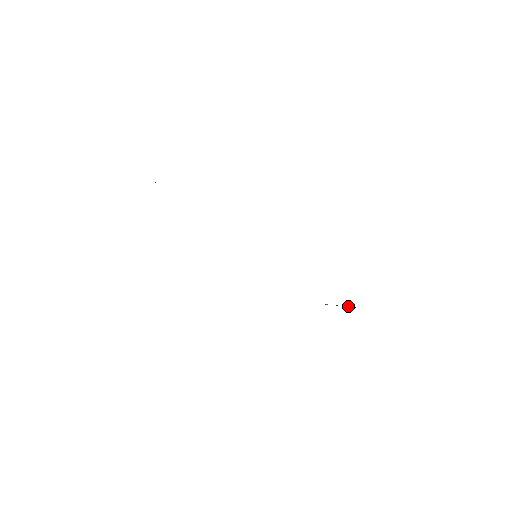
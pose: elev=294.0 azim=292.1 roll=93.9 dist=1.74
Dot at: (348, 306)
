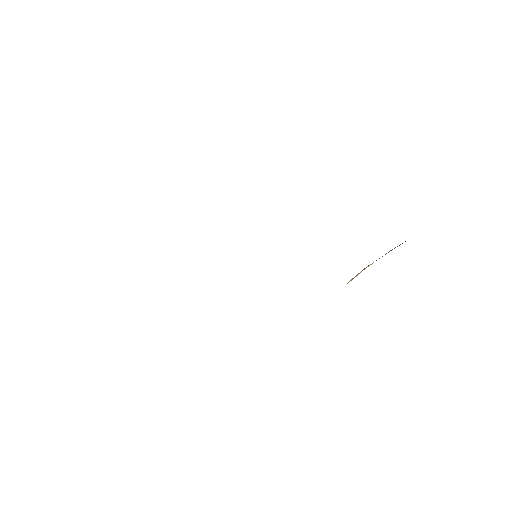
Dot at: (395, 247)
